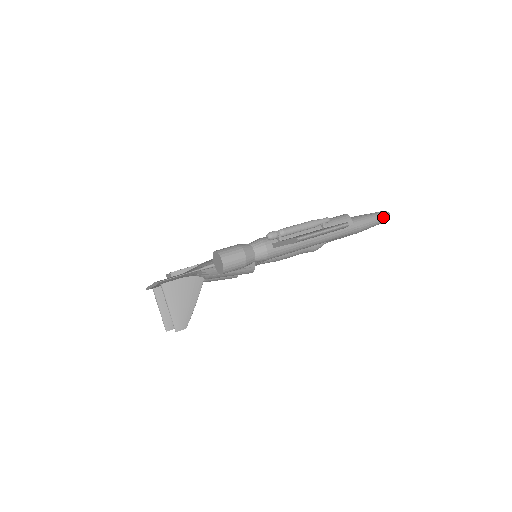
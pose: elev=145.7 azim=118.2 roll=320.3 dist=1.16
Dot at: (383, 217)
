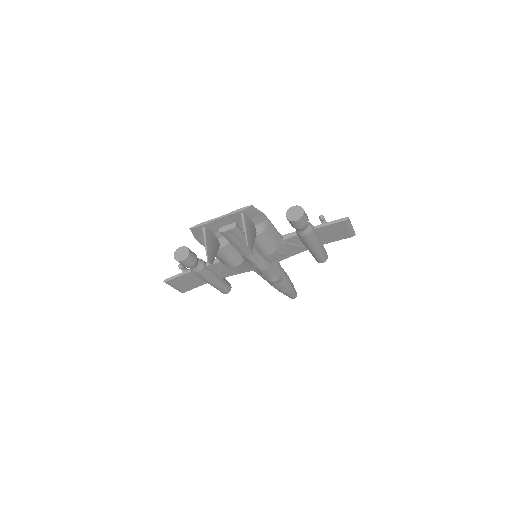
Dot at: (296, 293)
